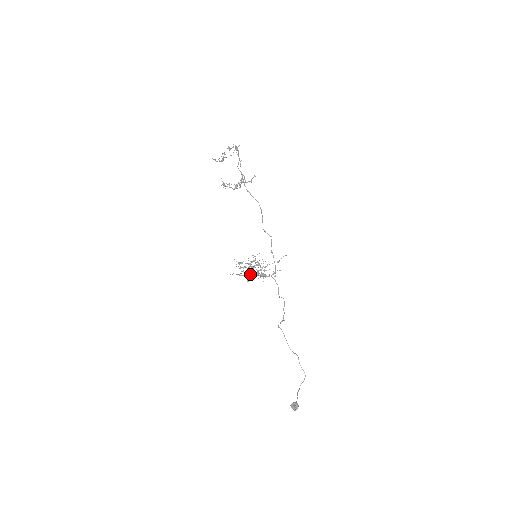
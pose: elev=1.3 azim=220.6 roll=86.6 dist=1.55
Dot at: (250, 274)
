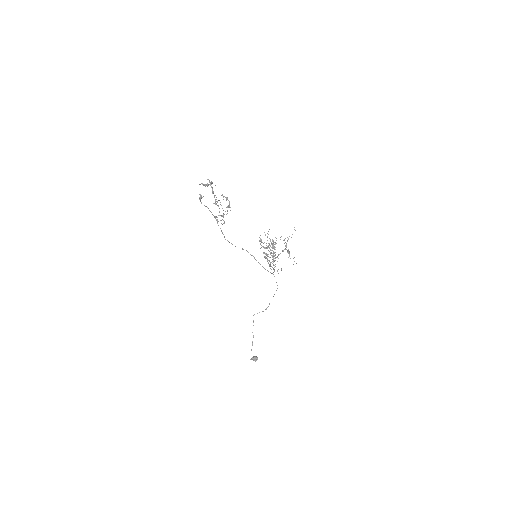
Dot at: occluded
